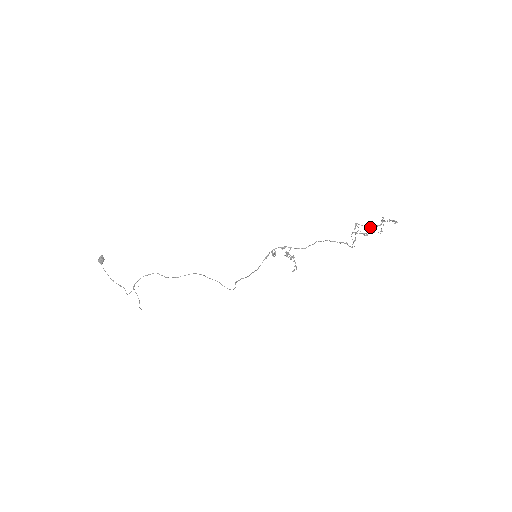
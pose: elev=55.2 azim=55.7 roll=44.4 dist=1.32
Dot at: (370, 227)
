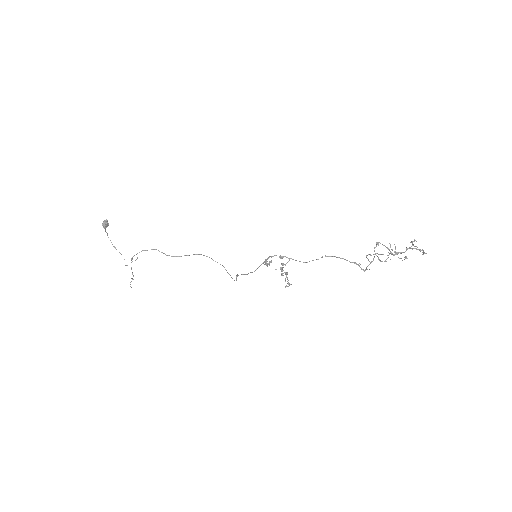
Dot at: (390, 252)
